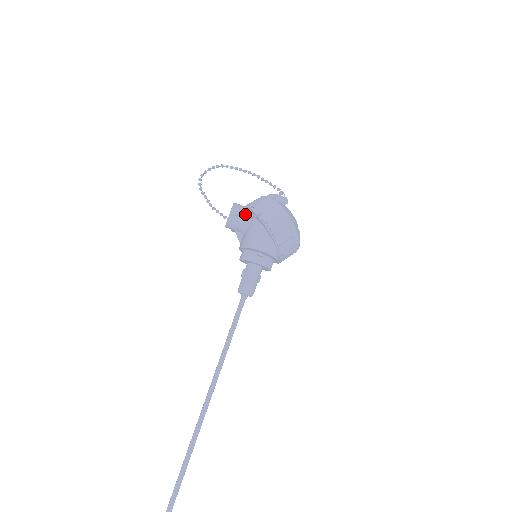
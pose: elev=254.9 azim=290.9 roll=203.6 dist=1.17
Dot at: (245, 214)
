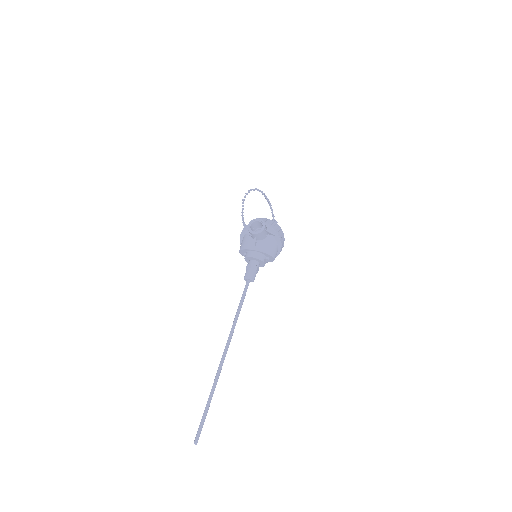
Dot at: (271, 232)
